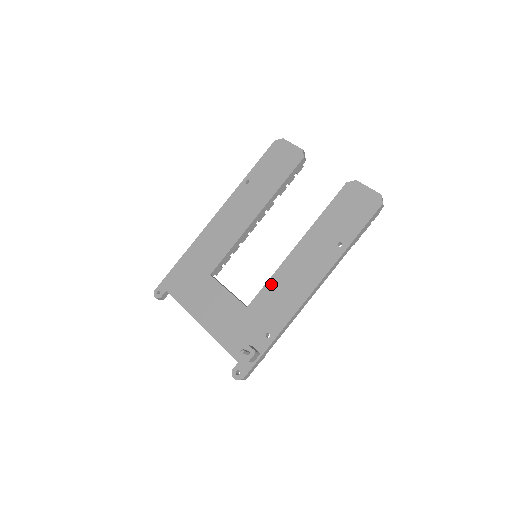
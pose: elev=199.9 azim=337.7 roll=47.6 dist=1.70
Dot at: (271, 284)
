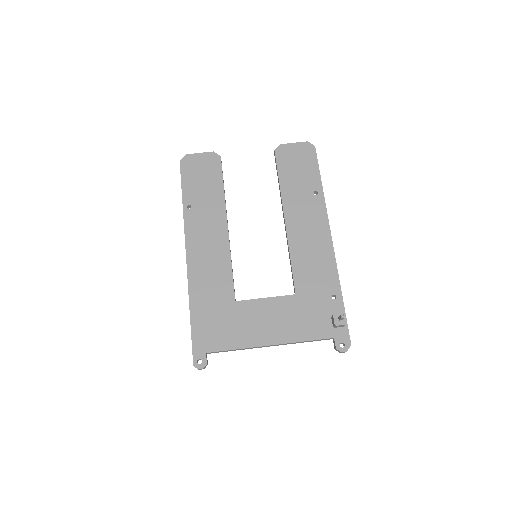
Dot at: (296, 261)
